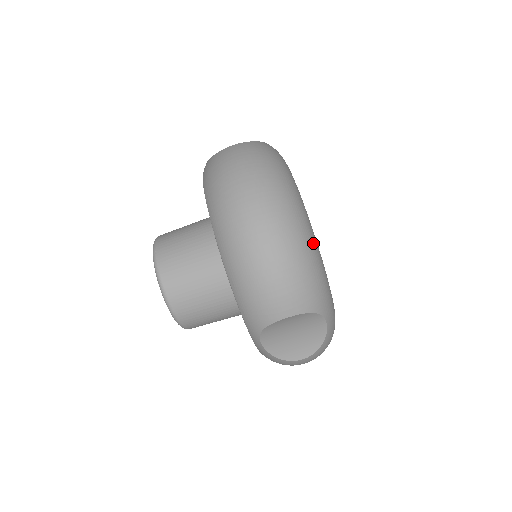
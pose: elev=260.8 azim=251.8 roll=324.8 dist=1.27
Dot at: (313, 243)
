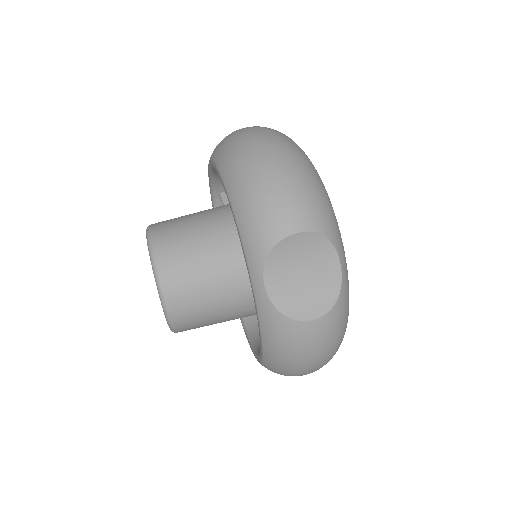
Dot at: (321, 180)
